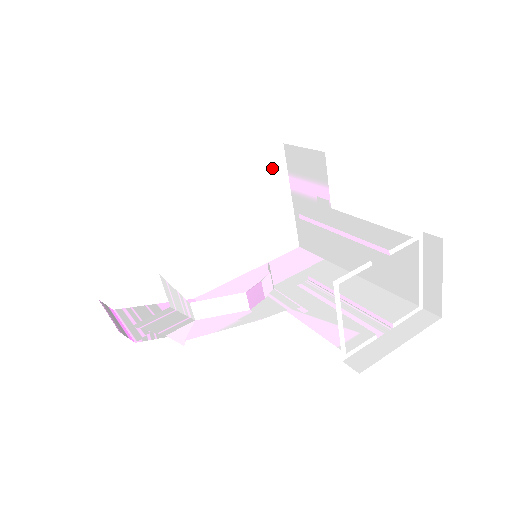
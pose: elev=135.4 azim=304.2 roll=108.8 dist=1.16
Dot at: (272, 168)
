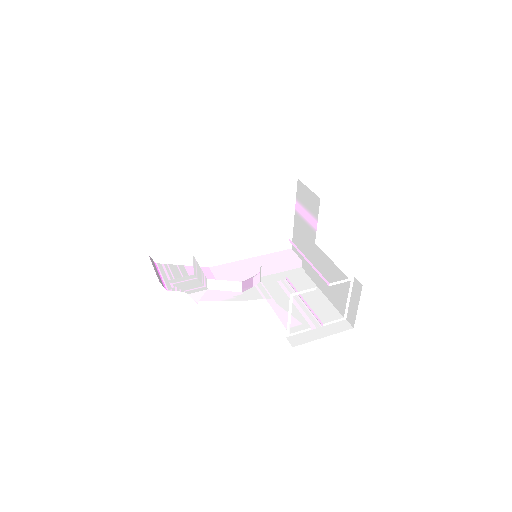
Dot at: (285, 193)
